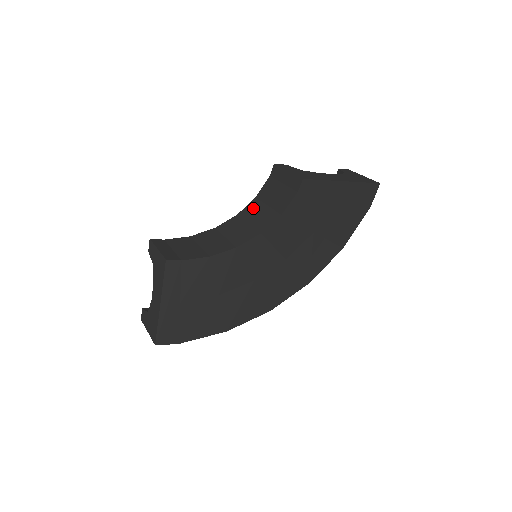
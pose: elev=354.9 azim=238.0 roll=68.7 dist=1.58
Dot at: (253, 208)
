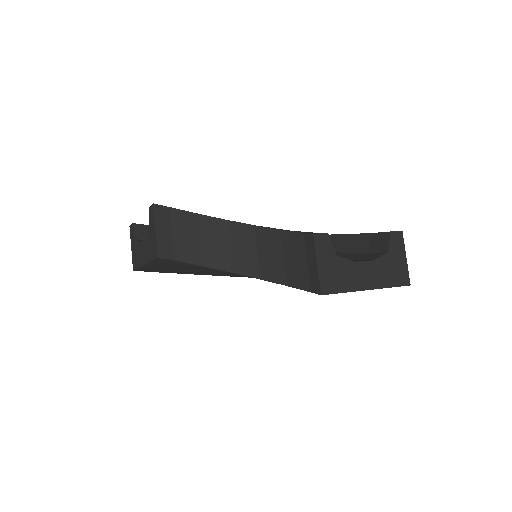
Dot at: (271, 240)
